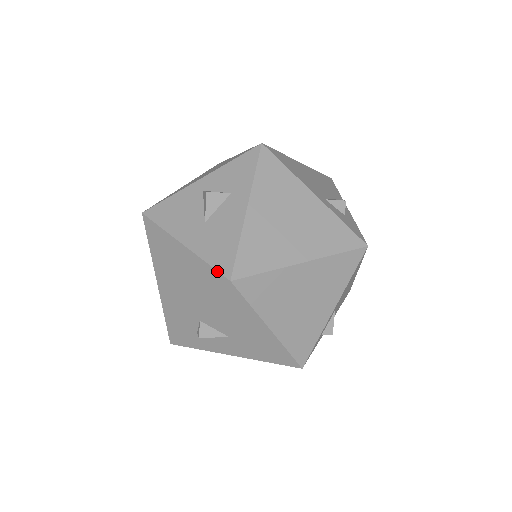
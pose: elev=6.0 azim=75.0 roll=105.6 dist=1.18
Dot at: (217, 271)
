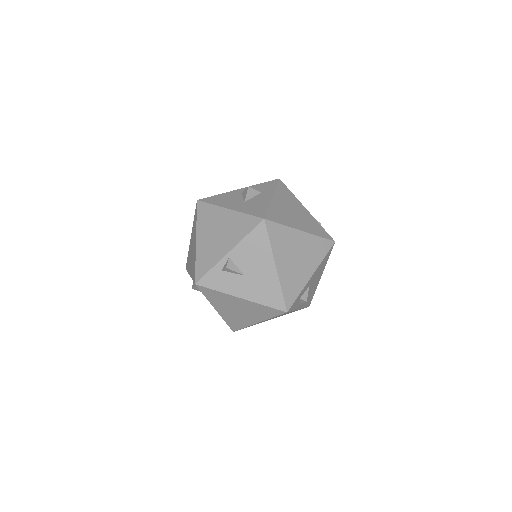
Dot at: (255, 216)
